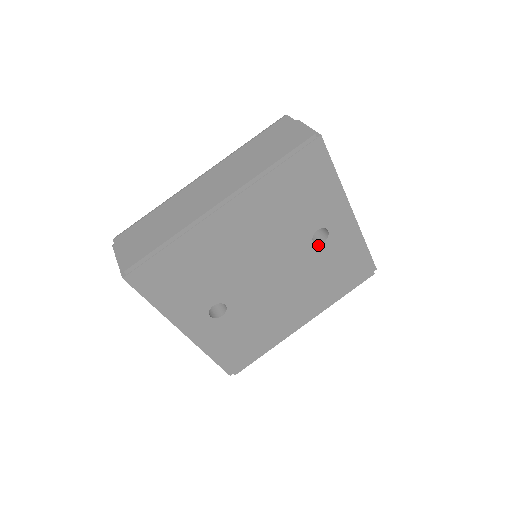
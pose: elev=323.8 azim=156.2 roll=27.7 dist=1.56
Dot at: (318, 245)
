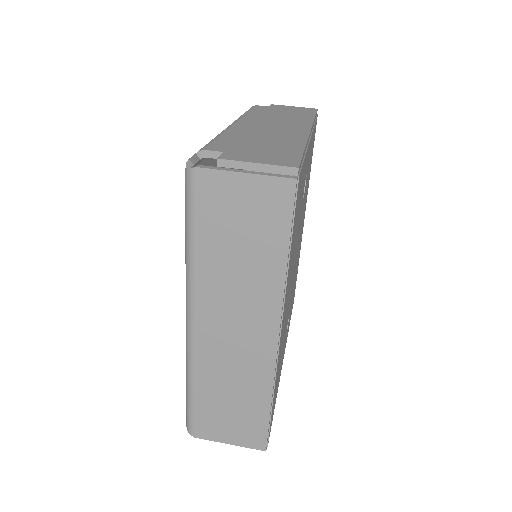
Dot at: (304, 191)
